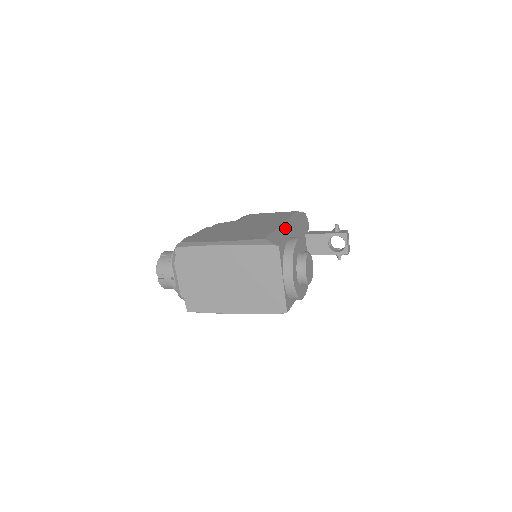
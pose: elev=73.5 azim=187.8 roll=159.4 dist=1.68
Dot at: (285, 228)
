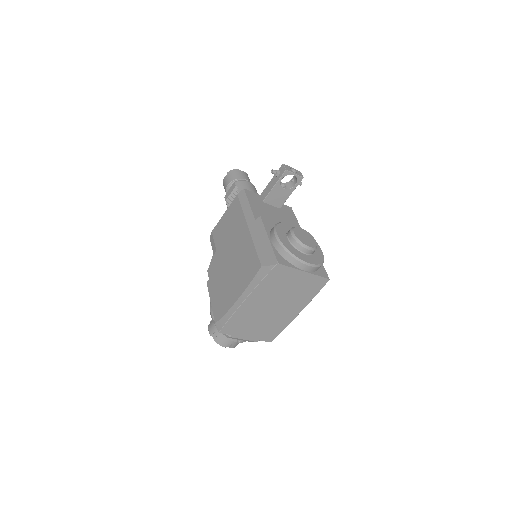
Dot at: (256, 232)
